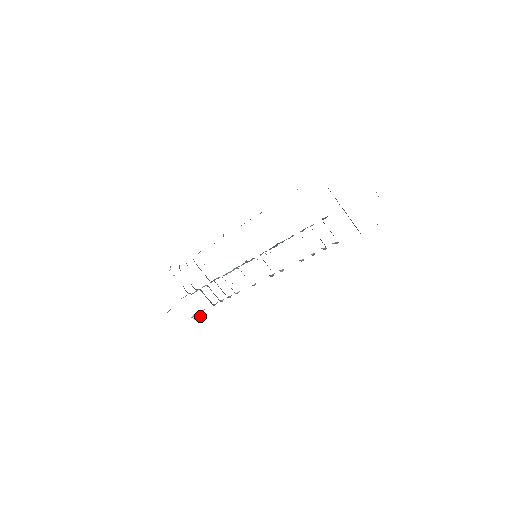
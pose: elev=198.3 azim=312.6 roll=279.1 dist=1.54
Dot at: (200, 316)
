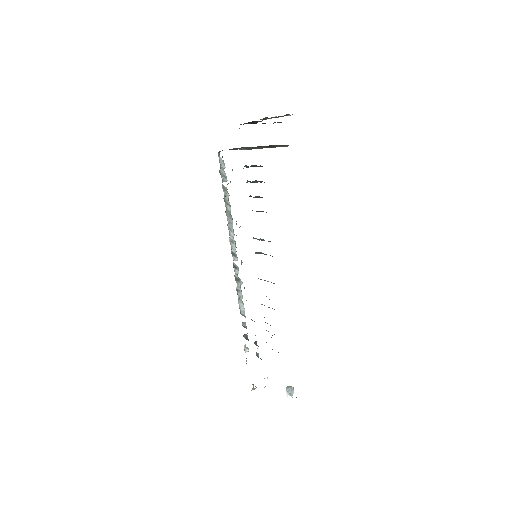
Dot at: (292, 387)
